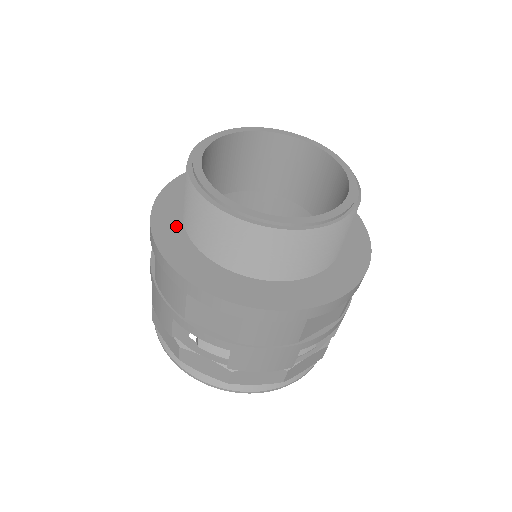
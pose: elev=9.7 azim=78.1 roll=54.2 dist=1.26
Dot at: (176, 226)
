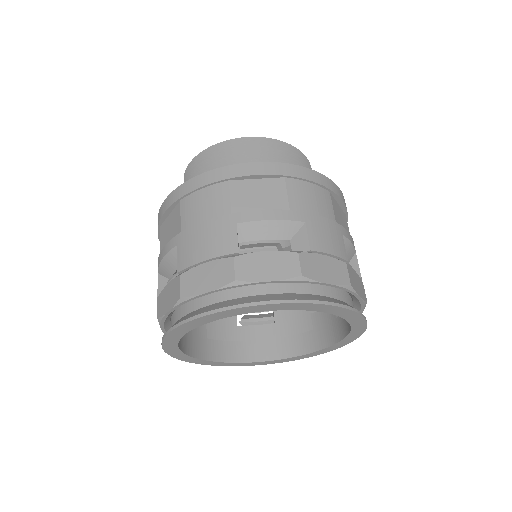
Dot at: occluded
